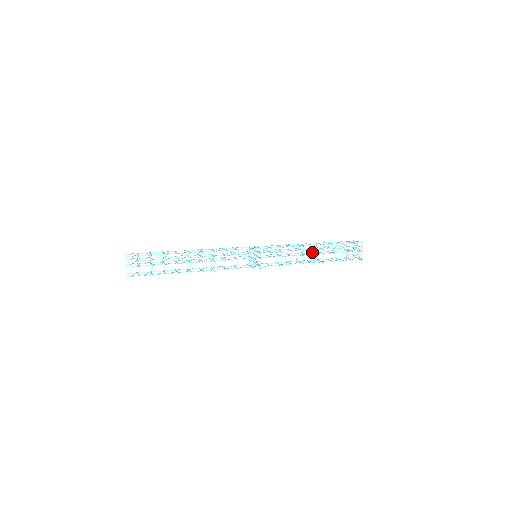
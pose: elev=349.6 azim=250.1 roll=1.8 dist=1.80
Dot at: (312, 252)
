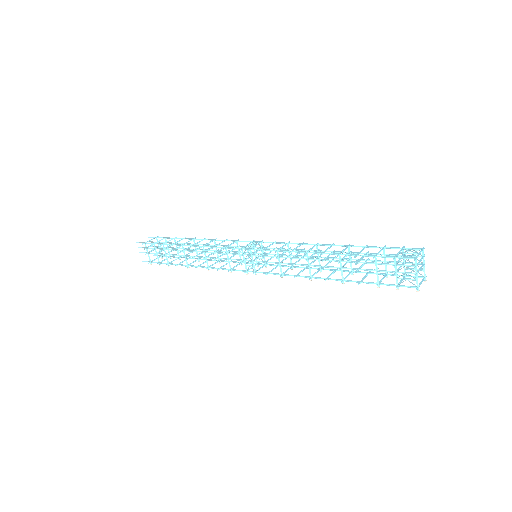
Dot at: occluded
